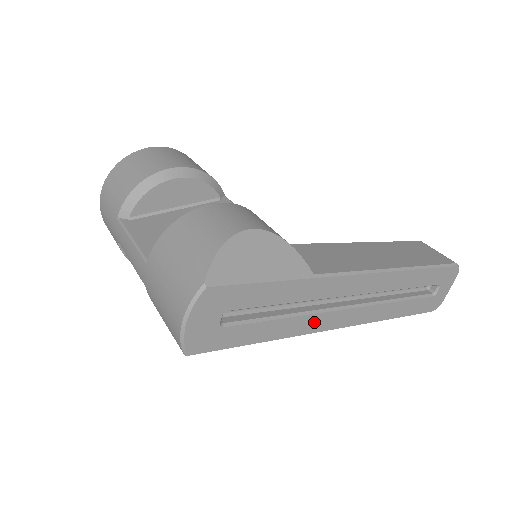
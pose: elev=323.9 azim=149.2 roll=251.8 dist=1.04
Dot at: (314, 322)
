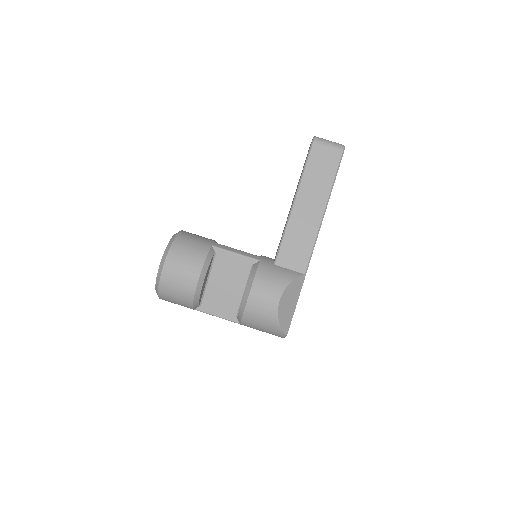
Dot at: occluded
